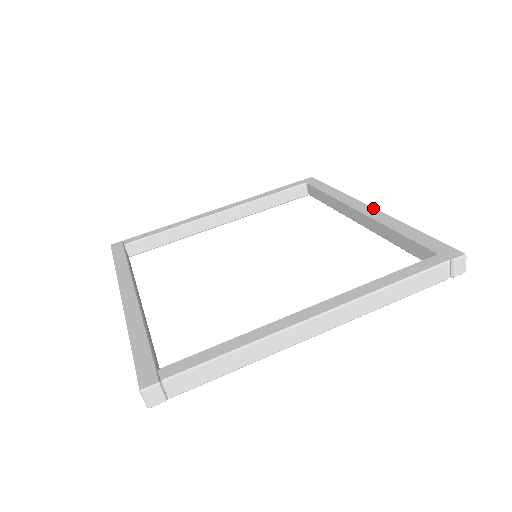
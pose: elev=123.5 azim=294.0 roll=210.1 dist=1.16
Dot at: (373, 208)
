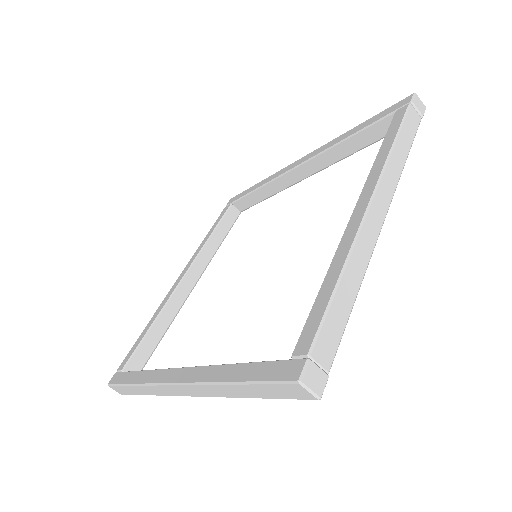
Dot at: (307, 155)
